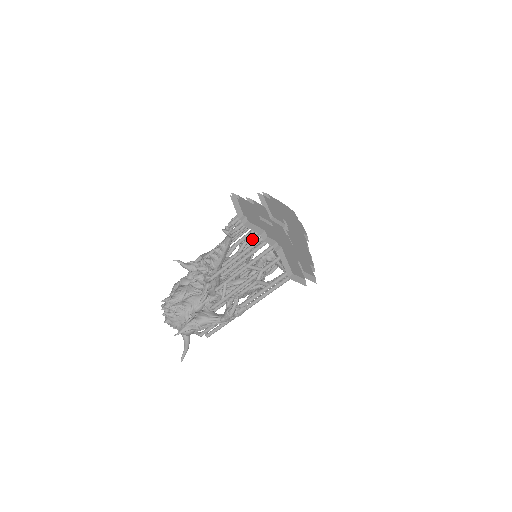
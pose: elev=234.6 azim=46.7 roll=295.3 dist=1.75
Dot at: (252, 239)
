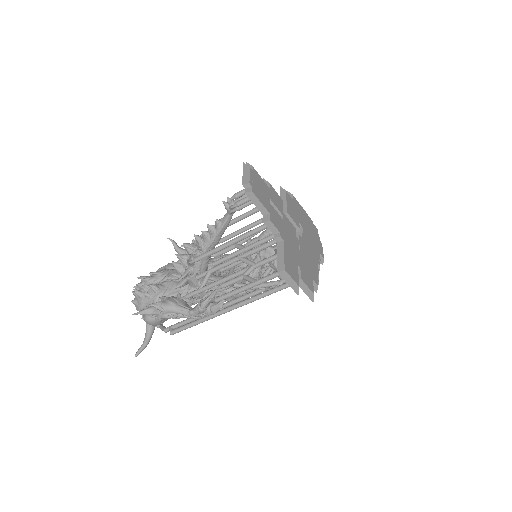
Dot at: occluded
